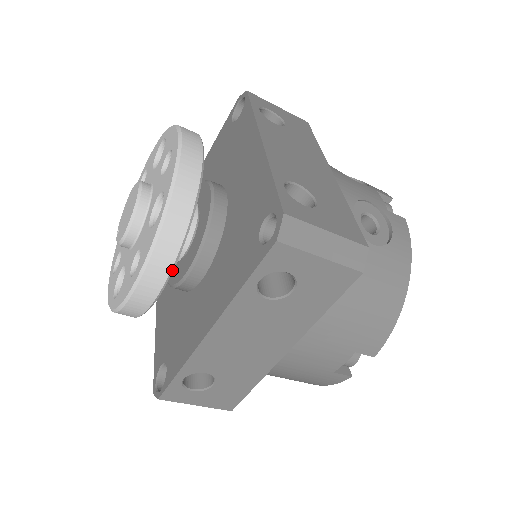
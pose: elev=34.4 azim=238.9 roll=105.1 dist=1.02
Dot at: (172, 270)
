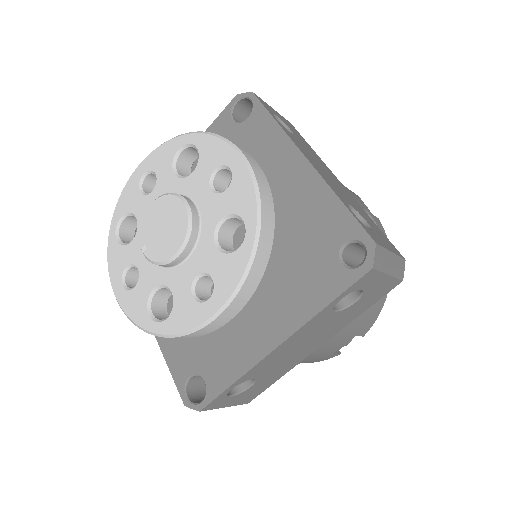
Dot at: (252, 294)
